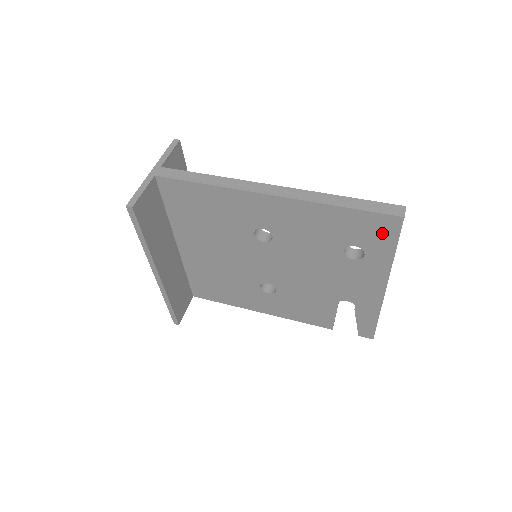
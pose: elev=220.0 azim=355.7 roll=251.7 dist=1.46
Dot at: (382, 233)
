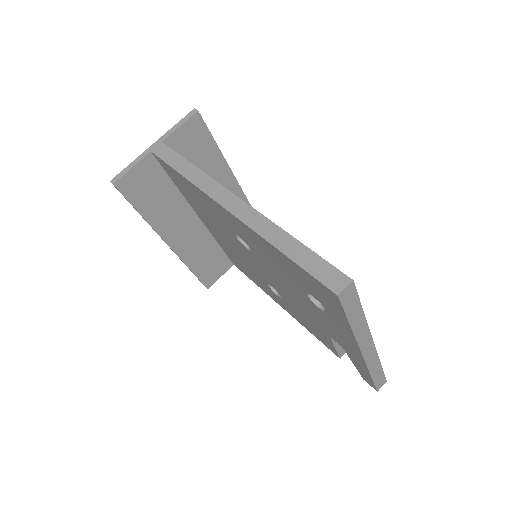
Dot at: (328, 299)
